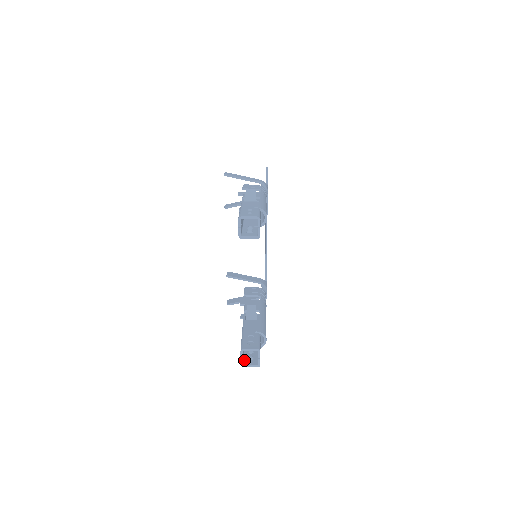
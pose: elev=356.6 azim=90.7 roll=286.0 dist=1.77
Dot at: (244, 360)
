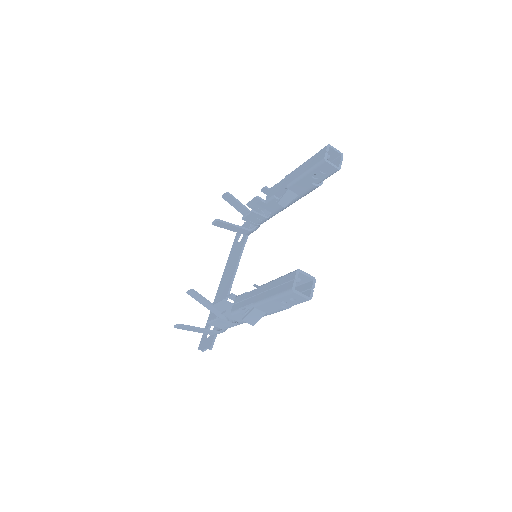
Dot at: (289, 292)
